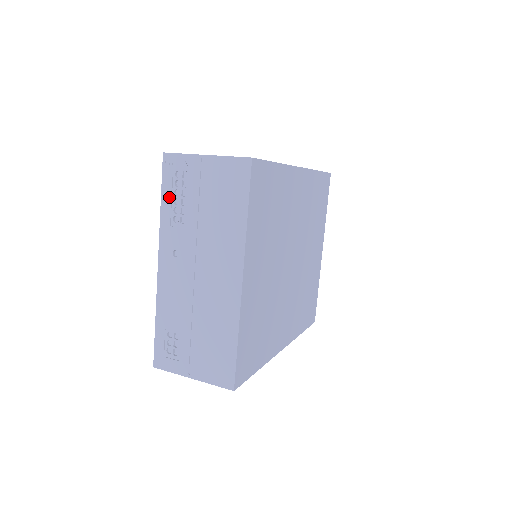
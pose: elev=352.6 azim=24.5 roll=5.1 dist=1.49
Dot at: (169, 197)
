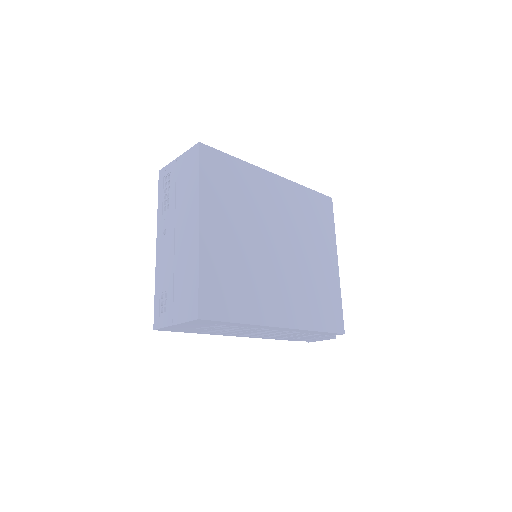
Dot at: (162, 196)
